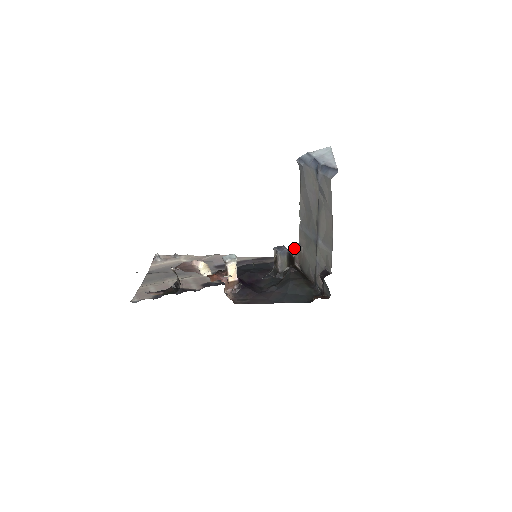
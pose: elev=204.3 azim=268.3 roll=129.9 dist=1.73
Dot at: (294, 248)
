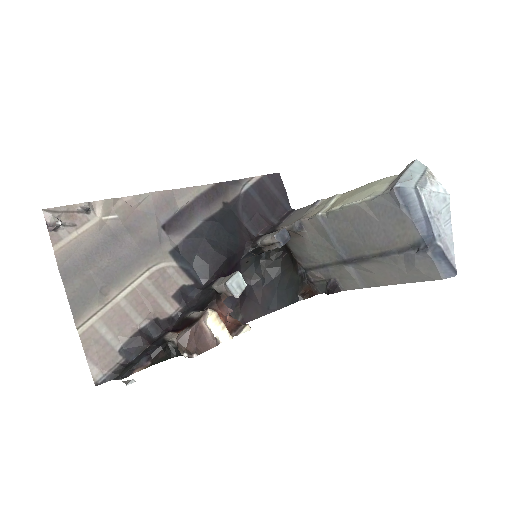
Dot at: (293, 226)
